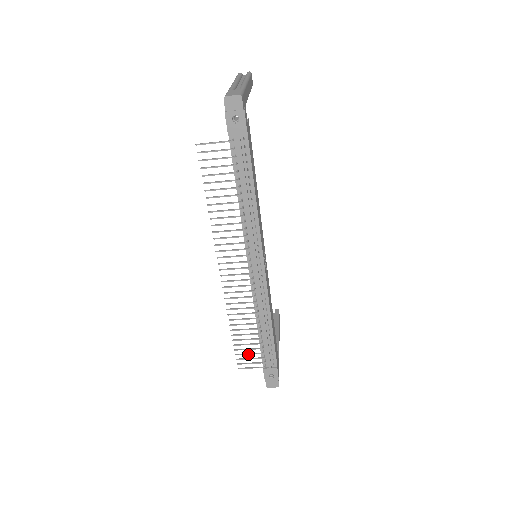
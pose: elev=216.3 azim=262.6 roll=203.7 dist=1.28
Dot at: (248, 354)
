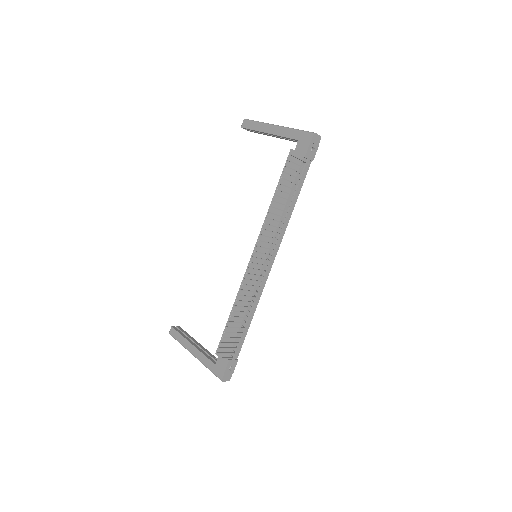
Dot at: occluded
